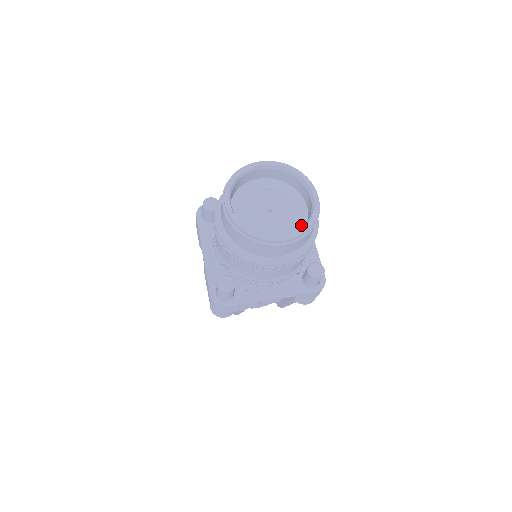
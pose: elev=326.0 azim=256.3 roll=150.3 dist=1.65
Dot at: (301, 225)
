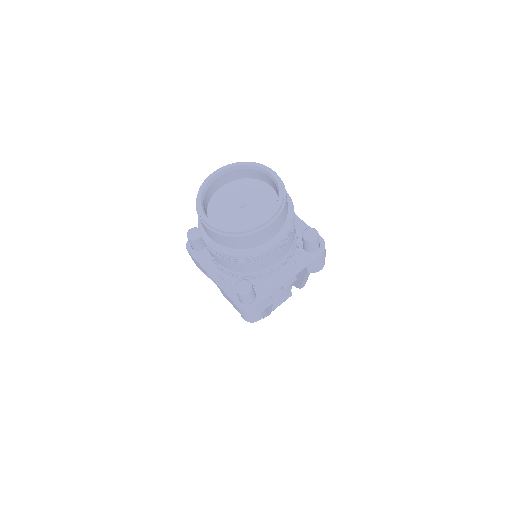
Dot at: (275, 203)
